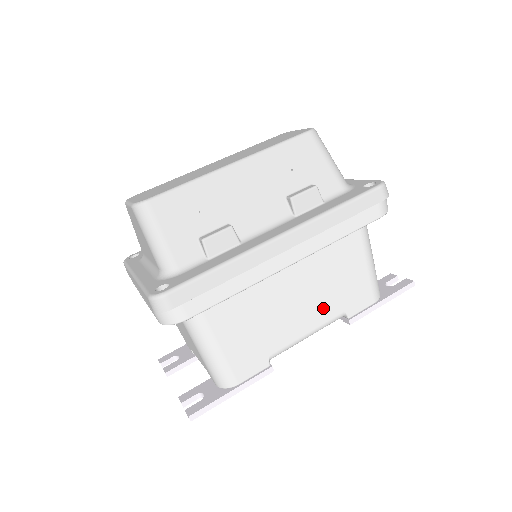
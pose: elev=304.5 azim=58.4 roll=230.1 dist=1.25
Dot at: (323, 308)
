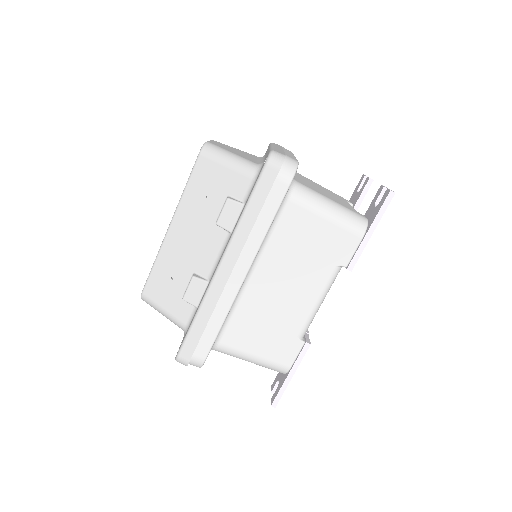
Dot at: (313, 277)
